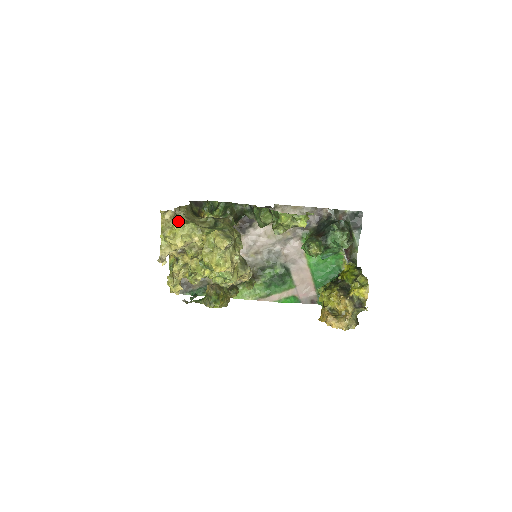
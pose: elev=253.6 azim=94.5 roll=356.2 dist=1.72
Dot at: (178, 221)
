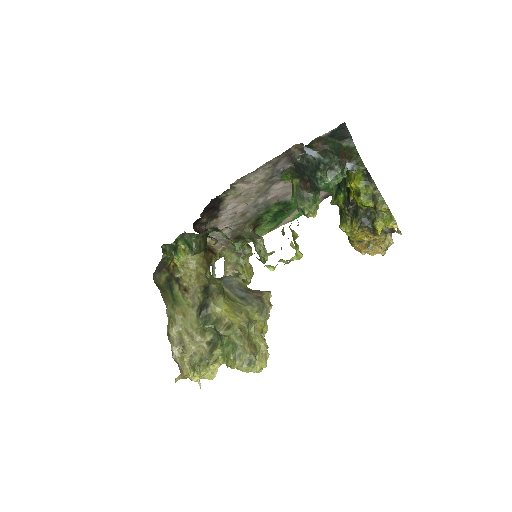
Dot at: (188, 366)
